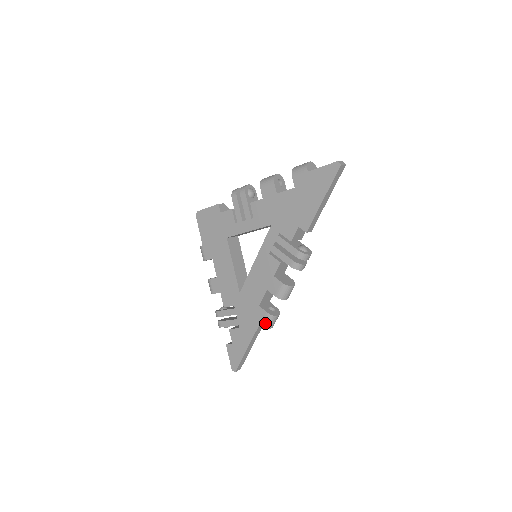
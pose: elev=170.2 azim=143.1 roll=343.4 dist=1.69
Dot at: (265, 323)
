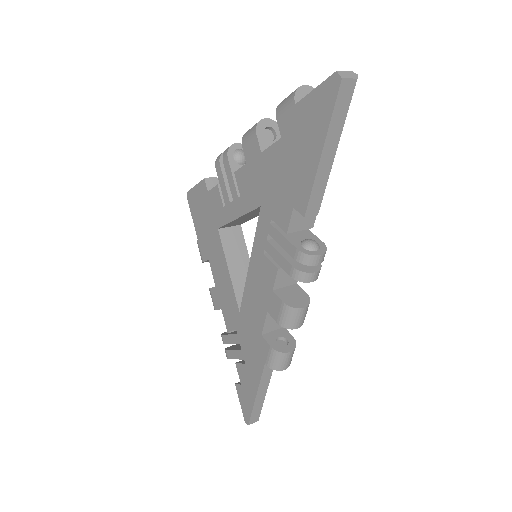
Dot at: (271, 362)
